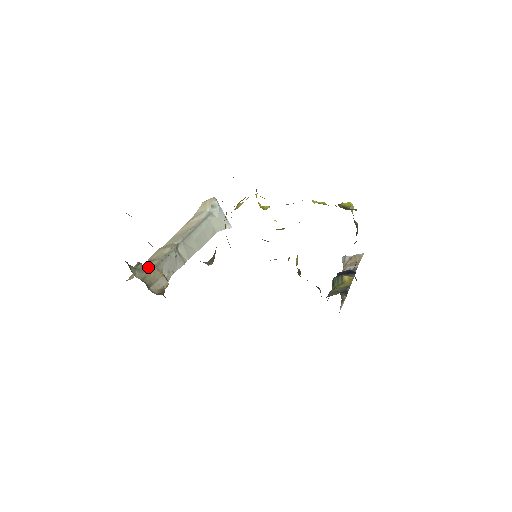
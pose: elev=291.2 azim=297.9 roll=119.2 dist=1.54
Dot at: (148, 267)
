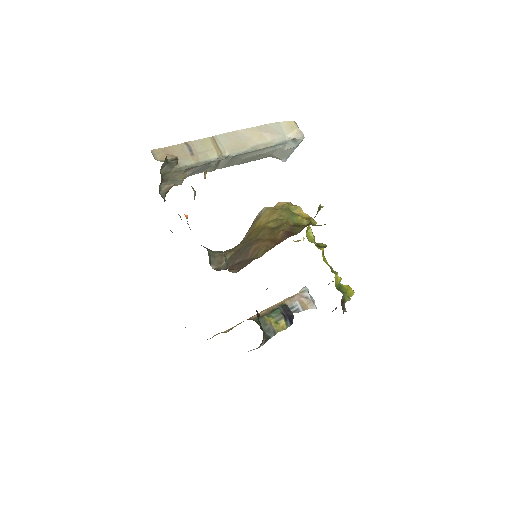
Dot at: (180, 164)
